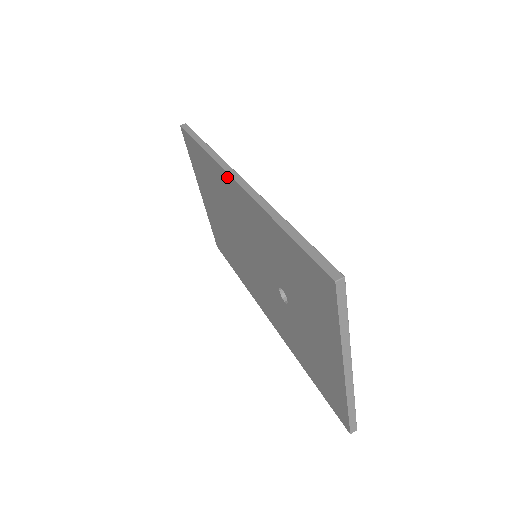
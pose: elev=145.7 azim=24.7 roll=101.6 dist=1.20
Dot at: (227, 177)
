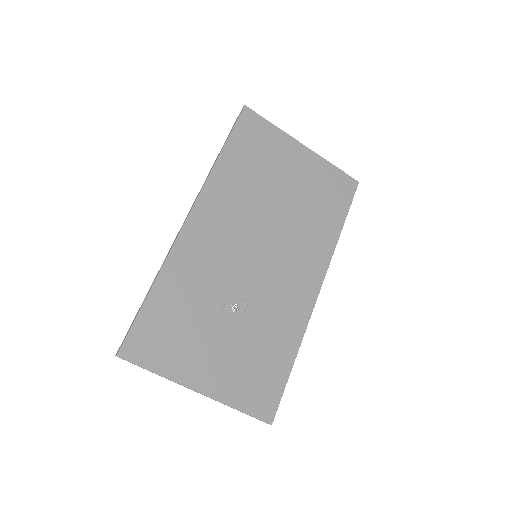
Dot at: occluded
